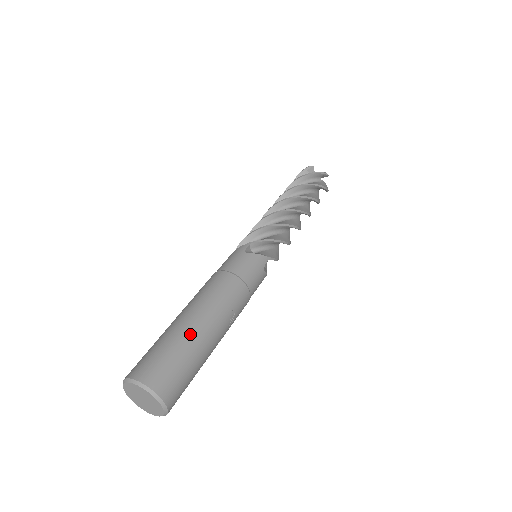
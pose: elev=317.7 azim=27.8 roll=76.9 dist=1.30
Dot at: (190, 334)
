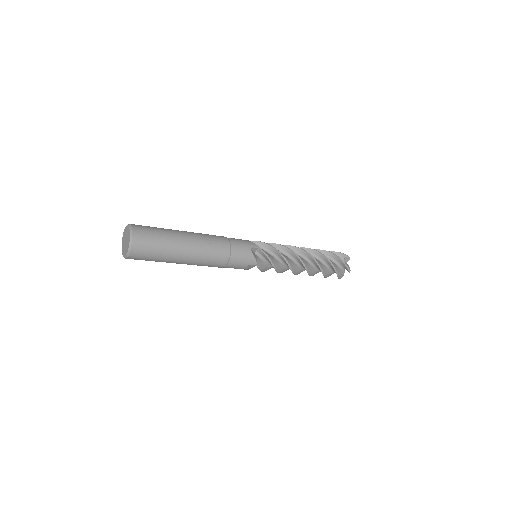
Dot at: (173, 230)
